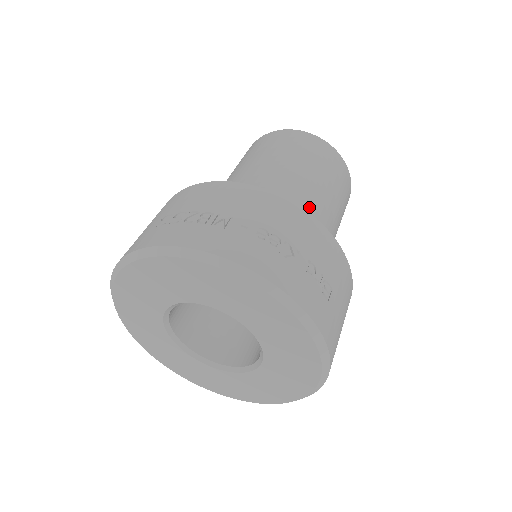
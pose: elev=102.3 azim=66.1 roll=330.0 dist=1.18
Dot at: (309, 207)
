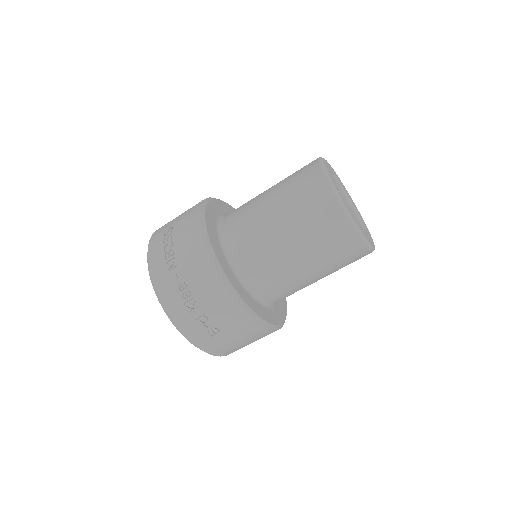
Dot at: (270, 266)
